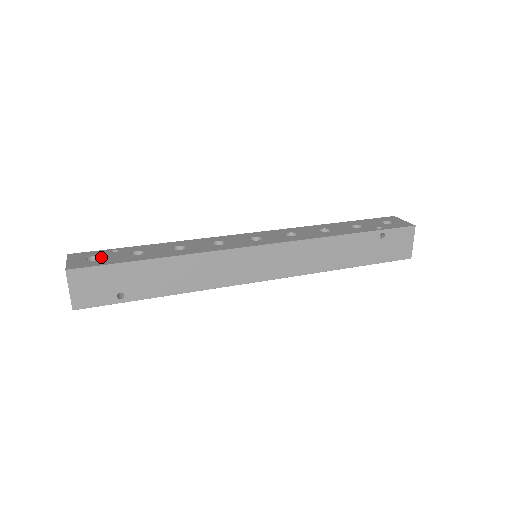
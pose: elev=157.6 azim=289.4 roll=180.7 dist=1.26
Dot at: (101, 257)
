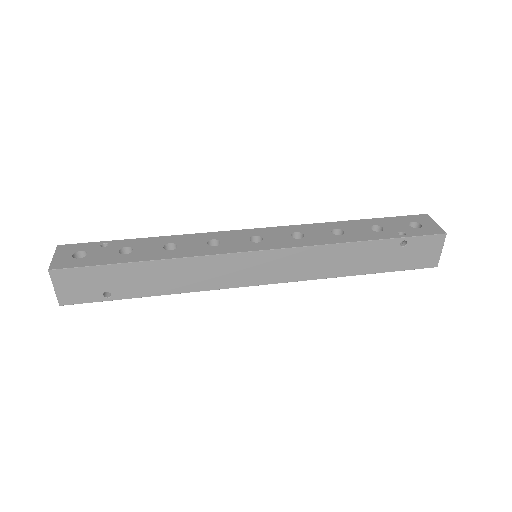
Dot at: (88, 253)
